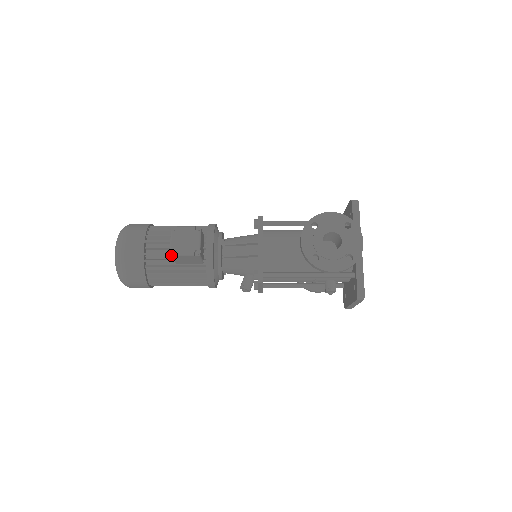
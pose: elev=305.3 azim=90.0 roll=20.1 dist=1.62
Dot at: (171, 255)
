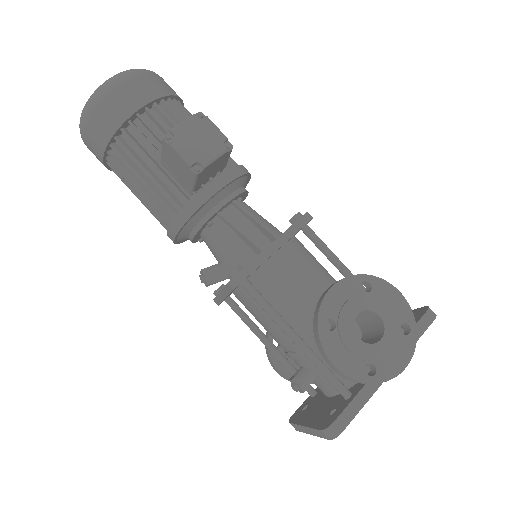
Dot at: (164, 138)
